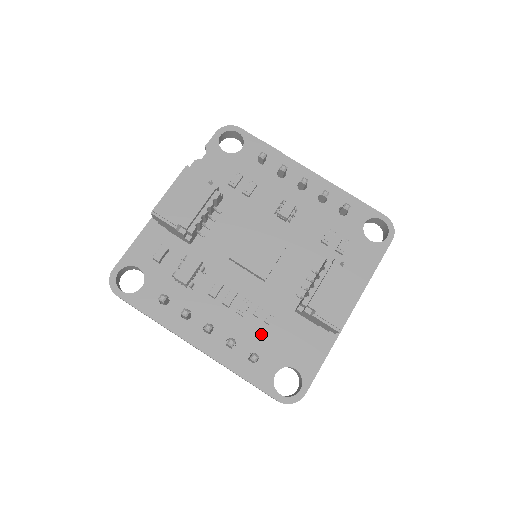
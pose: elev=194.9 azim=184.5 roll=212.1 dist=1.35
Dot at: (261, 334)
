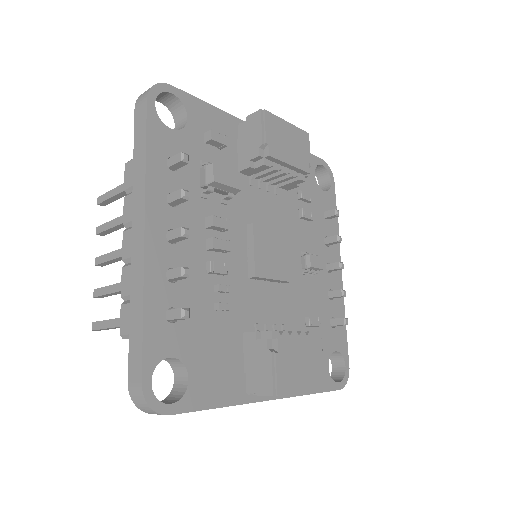
Dot at: (201, 308)
